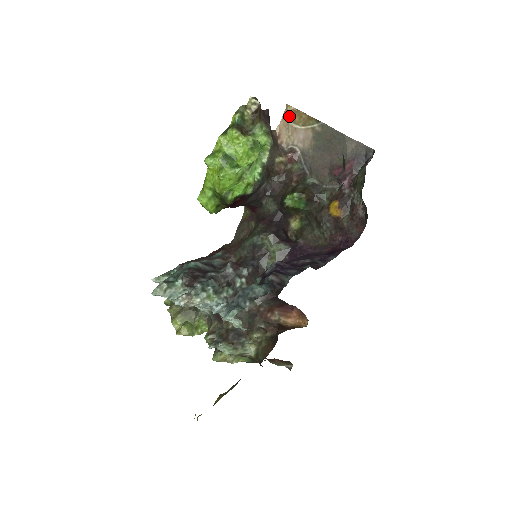
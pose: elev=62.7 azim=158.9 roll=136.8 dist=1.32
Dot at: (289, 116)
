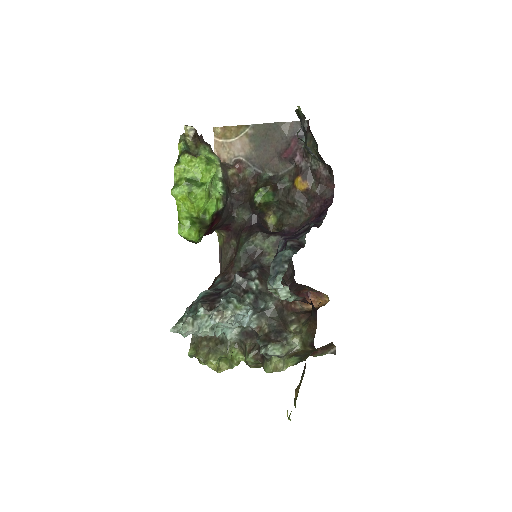
Dot at: (220, 136)
